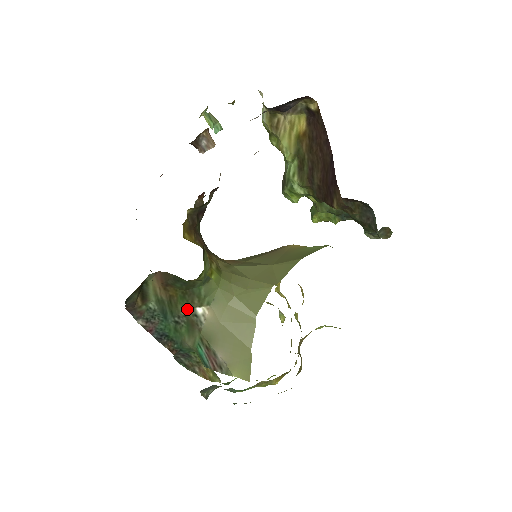
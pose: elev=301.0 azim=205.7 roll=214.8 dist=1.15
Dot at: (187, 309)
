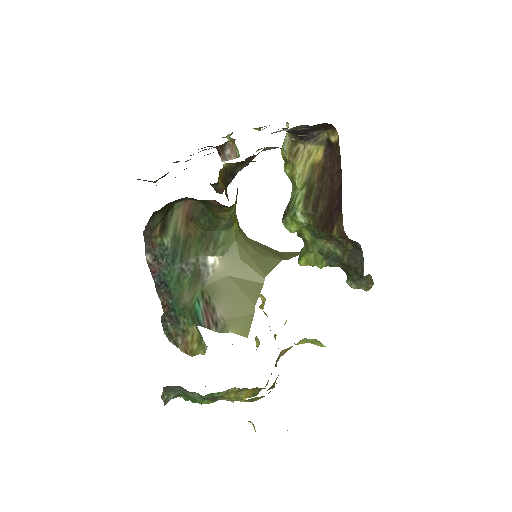
Dot at: (198, 256)
